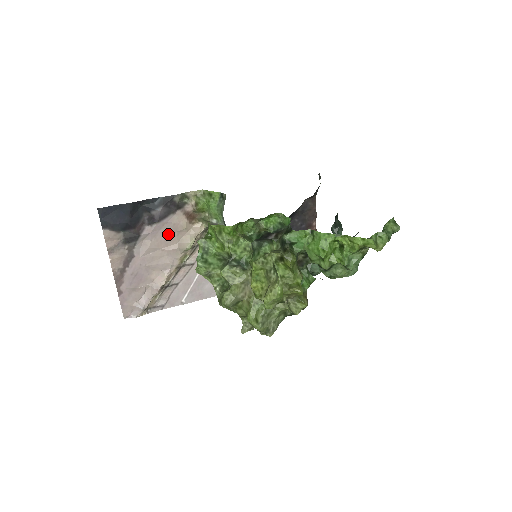
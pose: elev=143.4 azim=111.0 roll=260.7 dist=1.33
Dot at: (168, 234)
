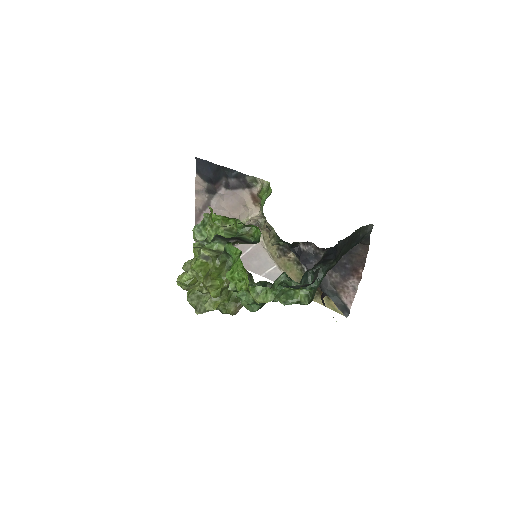
Dot at: (236, 203)
